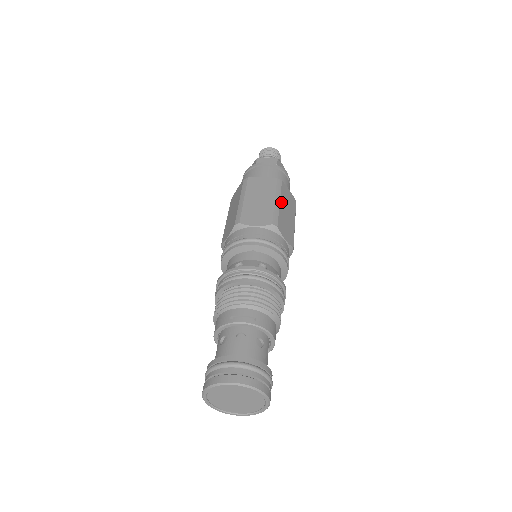
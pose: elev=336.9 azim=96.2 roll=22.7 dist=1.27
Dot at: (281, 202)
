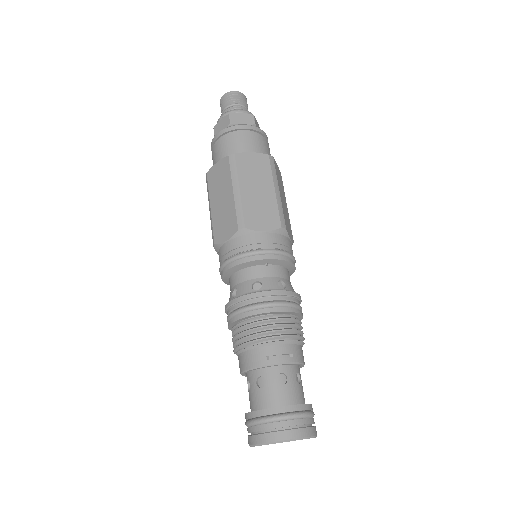
Dot at: (279, 190)
